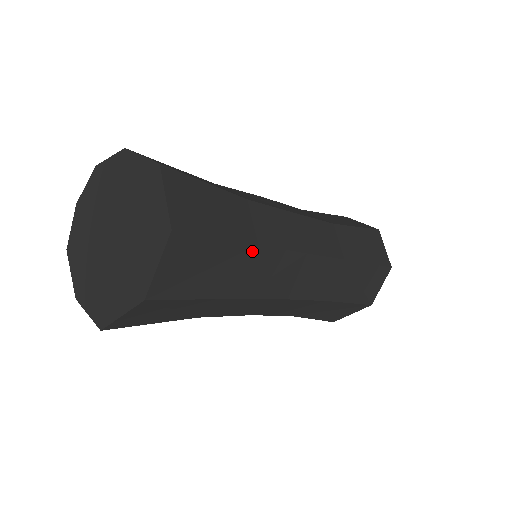
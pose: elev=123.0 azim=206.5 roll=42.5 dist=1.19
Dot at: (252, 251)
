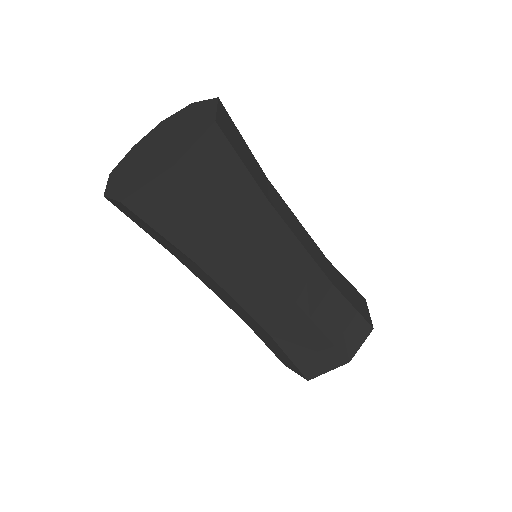
Dot at: (262, 202)
